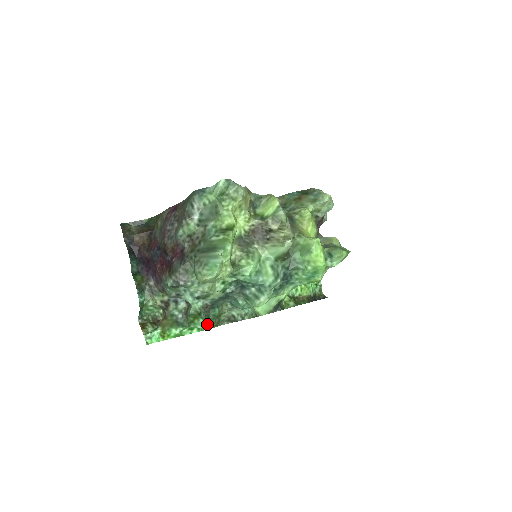
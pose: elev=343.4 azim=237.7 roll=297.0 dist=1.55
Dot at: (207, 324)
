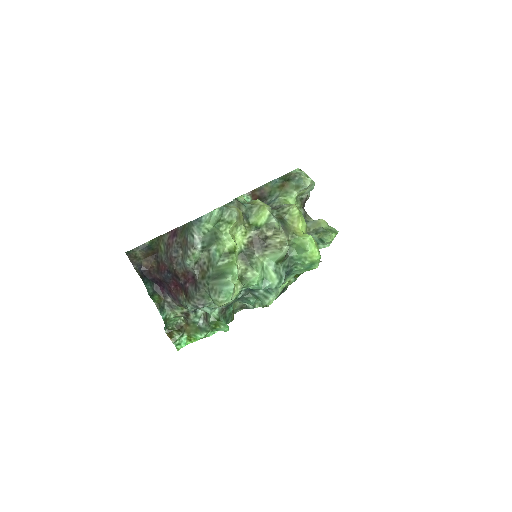
Dot at: (228, 328)
